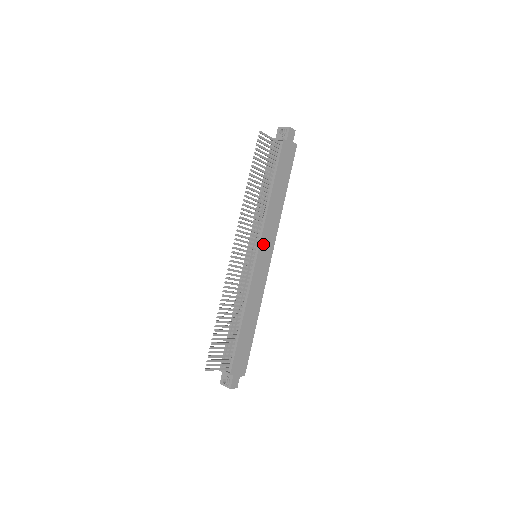
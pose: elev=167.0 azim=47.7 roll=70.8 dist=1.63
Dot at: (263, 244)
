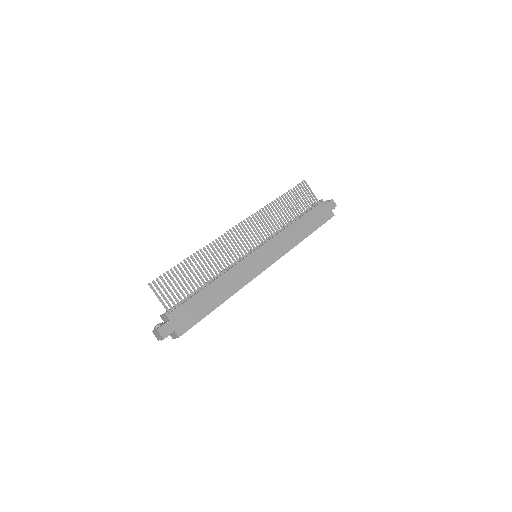
Dot at: (267, 248)
